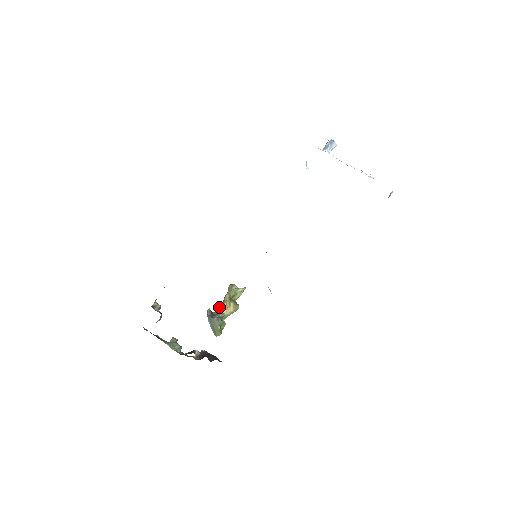
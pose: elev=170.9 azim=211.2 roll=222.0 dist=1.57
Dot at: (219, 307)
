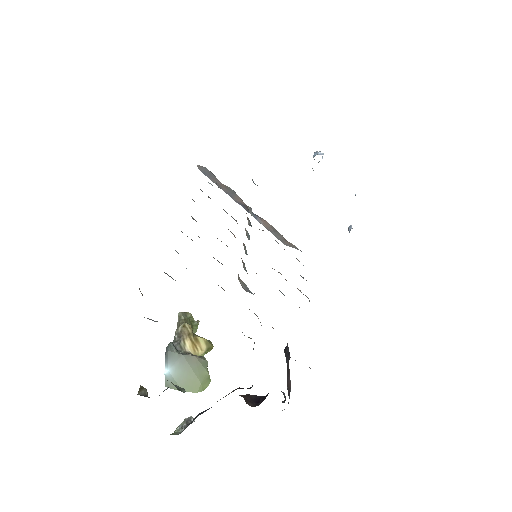
Dot at: occluded
